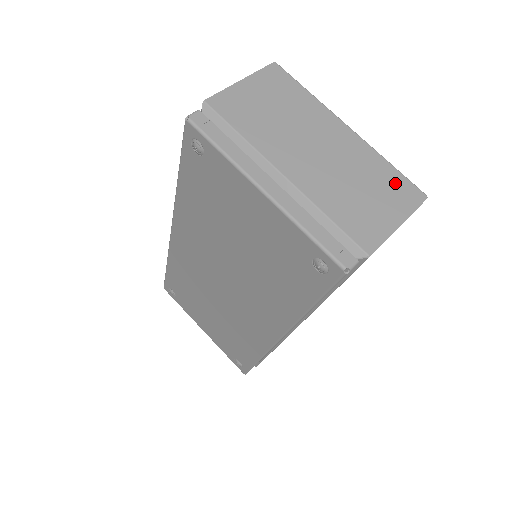
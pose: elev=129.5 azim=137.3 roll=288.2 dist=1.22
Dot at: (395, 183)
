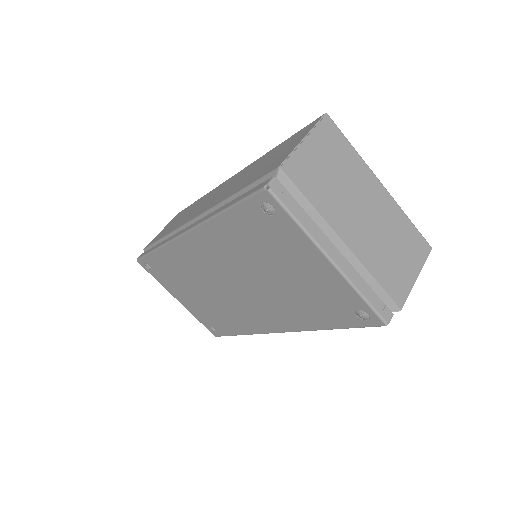
Dot at: (413, 239)
